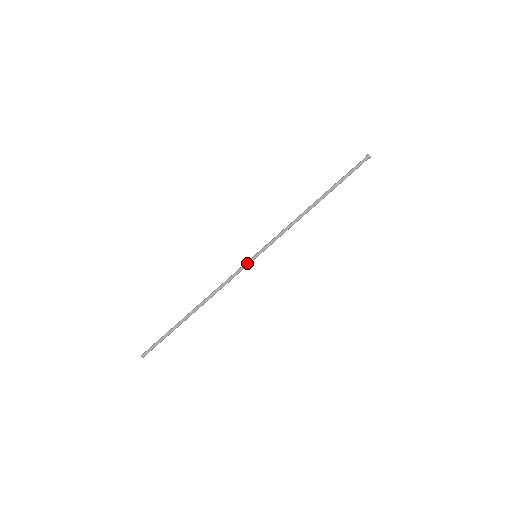
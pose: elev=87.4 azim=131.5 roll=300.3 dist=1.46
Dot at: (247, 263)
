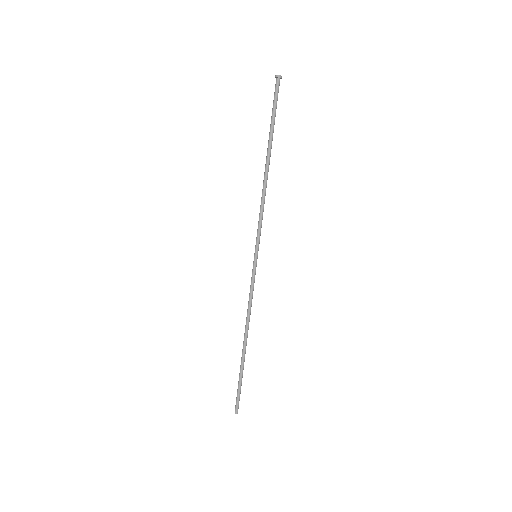
Dot at: (254, 269)
